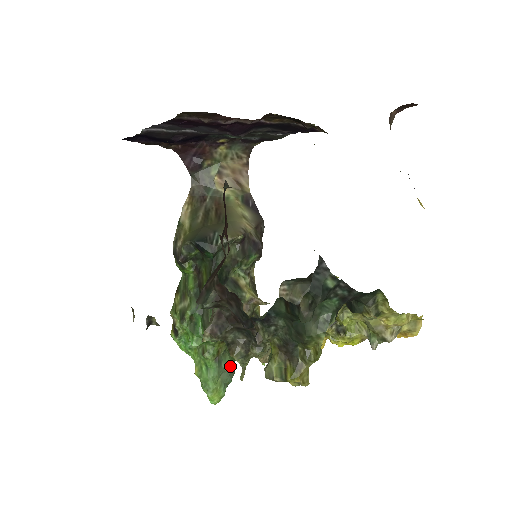
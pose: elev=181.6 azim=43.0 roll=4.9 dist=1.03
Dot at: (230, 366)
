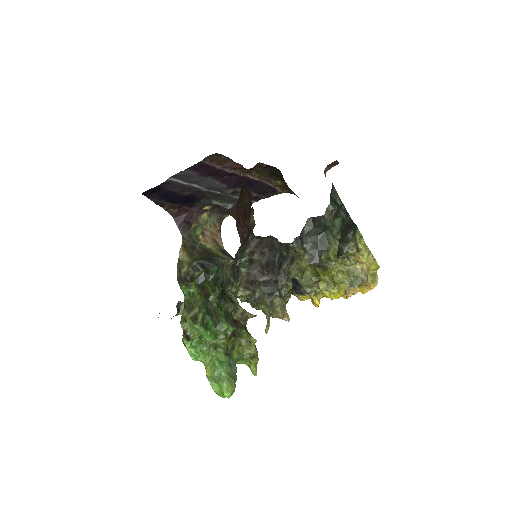
Dot at: (235, 365)
